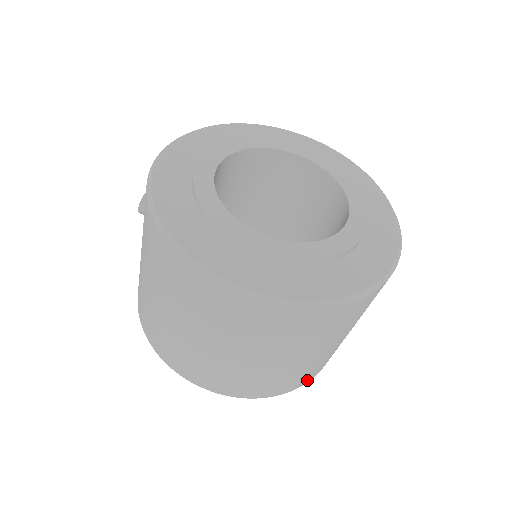
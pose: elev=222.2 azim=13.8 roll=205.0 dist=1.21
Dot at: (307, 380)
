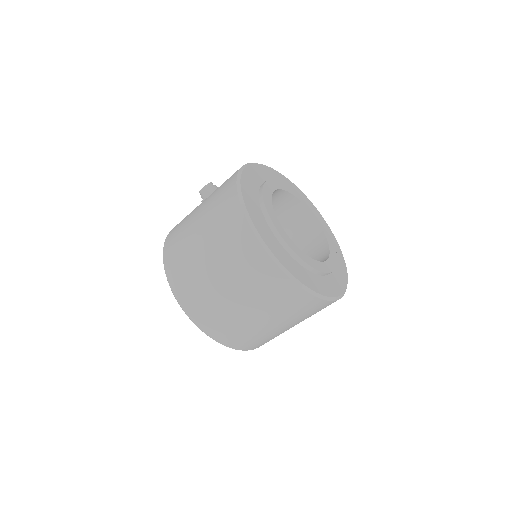
Dot at: (250, 348)
